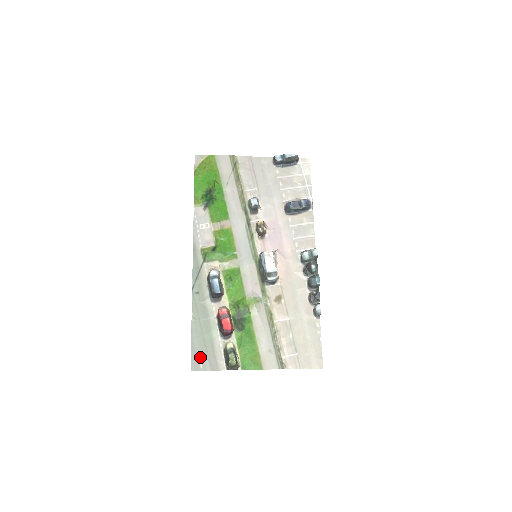
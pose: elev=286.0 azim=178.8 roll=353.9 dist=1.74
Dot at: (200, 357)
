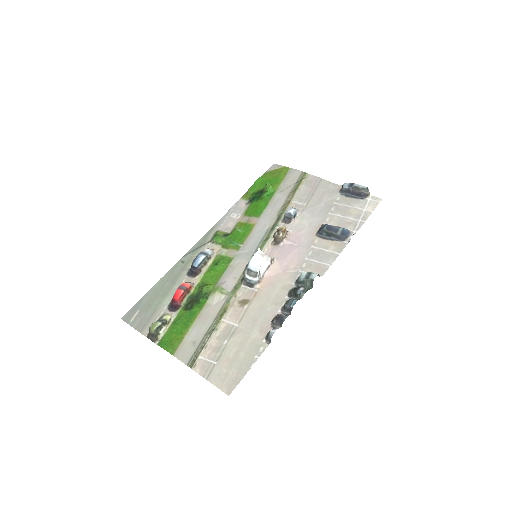
Dot at: (138, 312)
